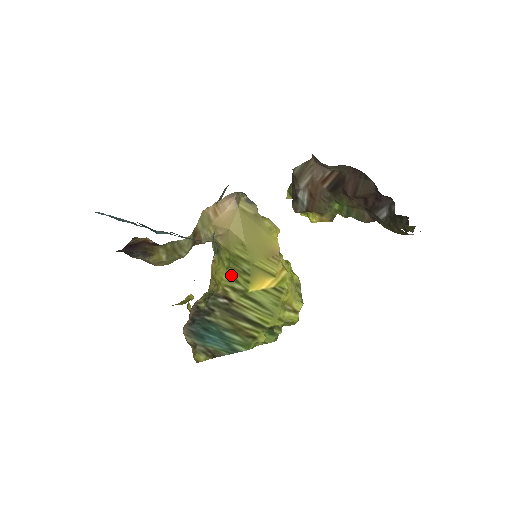
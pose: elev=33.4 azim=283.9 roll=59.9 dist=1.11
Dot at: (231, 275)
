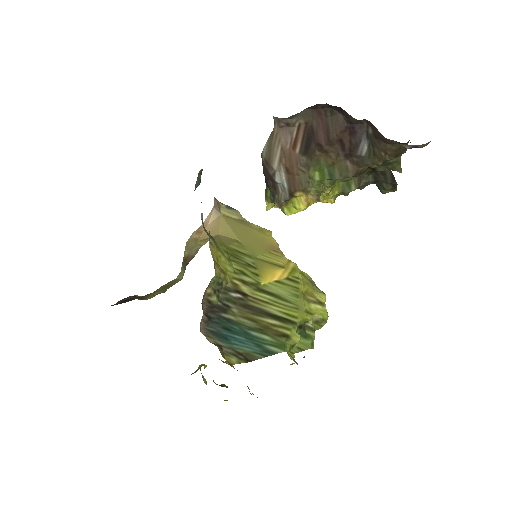
Dot at: (235, 268)
